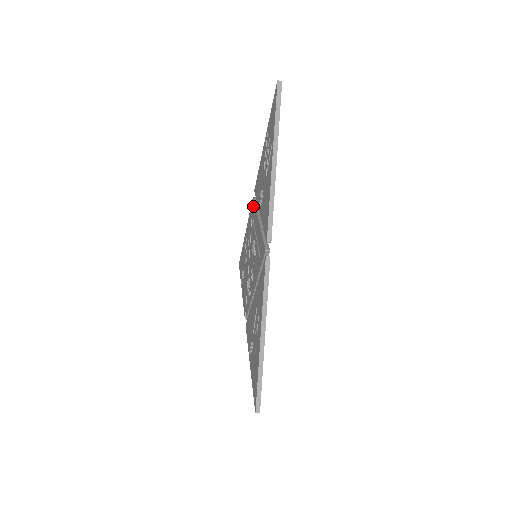
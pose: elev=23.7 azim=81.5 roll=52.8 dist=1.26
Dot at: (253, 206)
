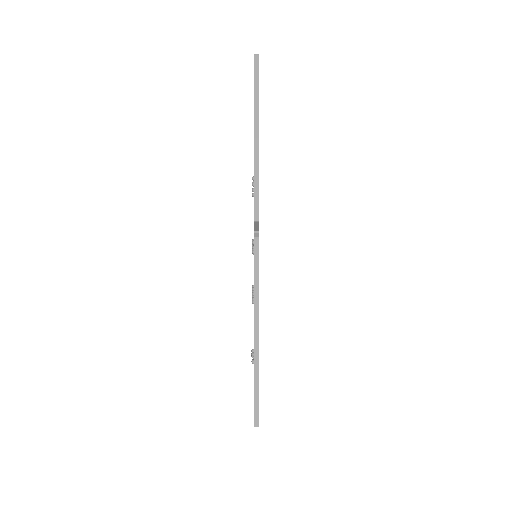
Dot at: occluded
